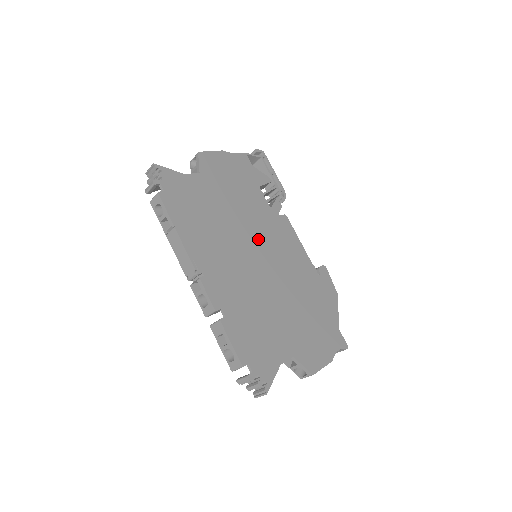
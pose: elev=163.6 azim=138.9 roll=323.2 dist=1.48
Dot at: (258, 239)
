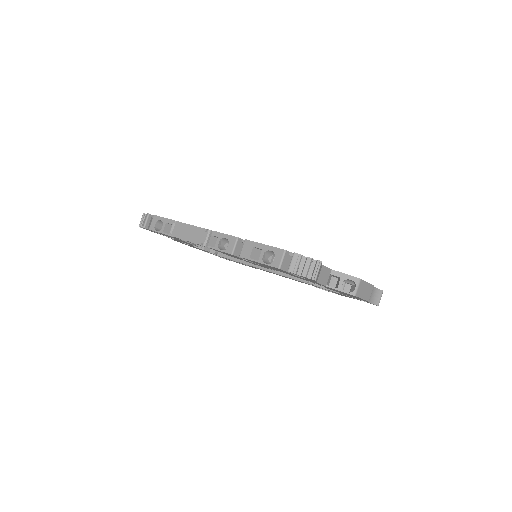
Dot at: occluded
